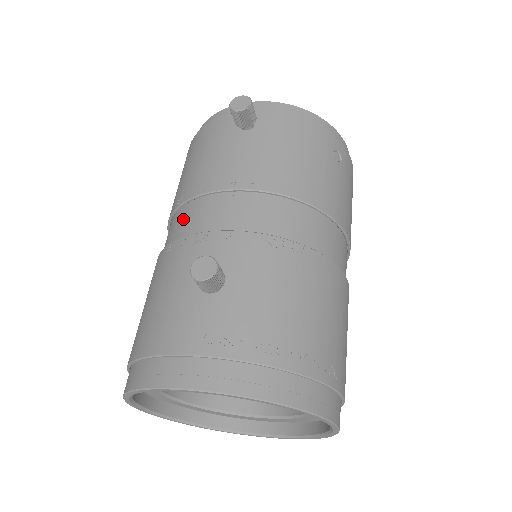
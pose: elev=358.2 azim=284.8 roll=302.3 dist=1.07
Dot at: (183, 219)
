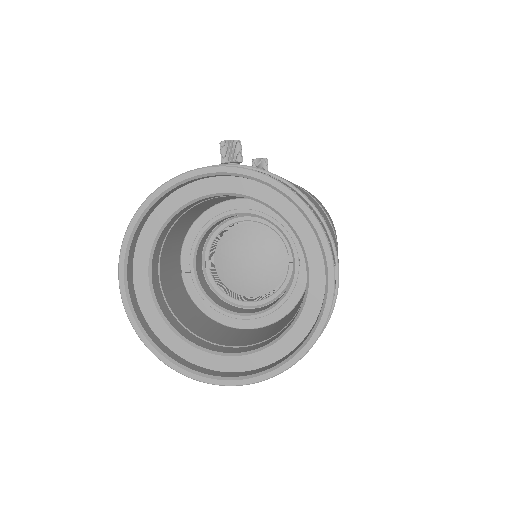
Dot at: occluded
